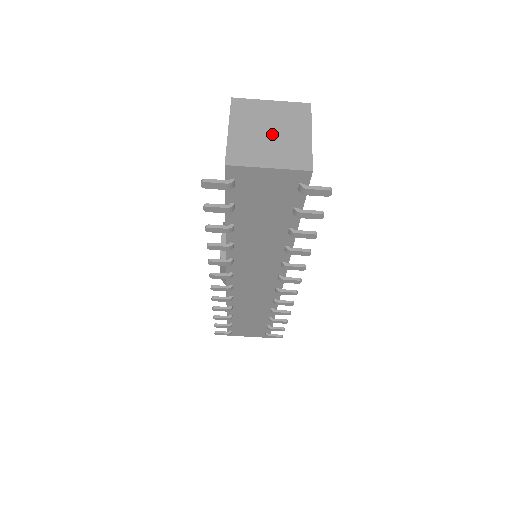
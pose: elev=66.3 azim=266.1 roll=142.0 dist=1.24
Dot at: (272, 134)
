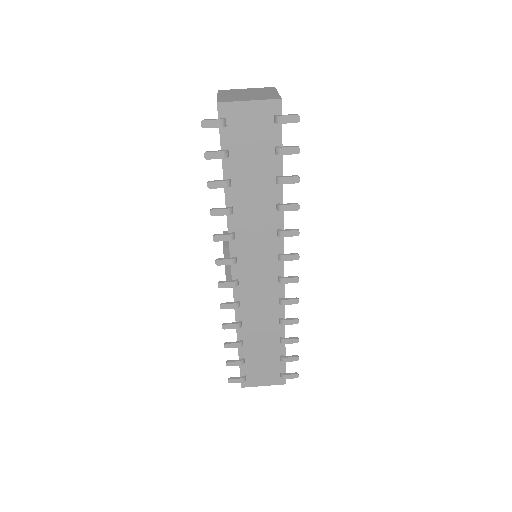
Dot at: (249, 94)
